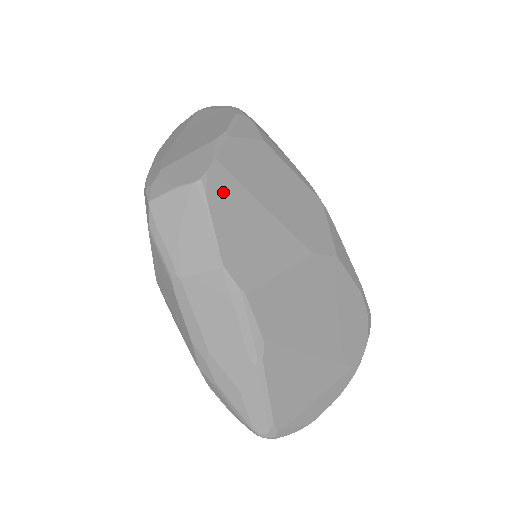
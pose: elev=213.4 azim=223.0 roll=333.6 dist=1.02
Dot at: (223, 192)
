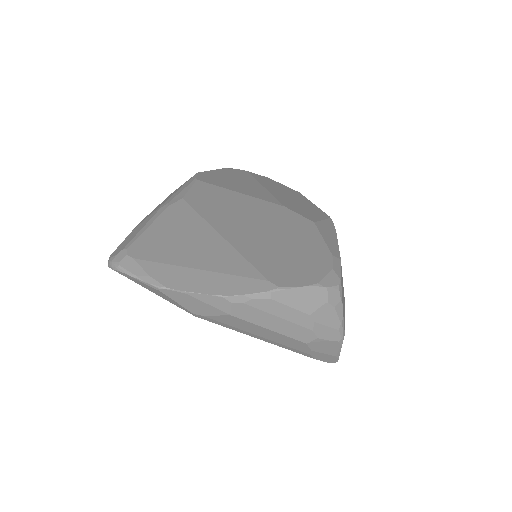
Dot at: (237, 173)
